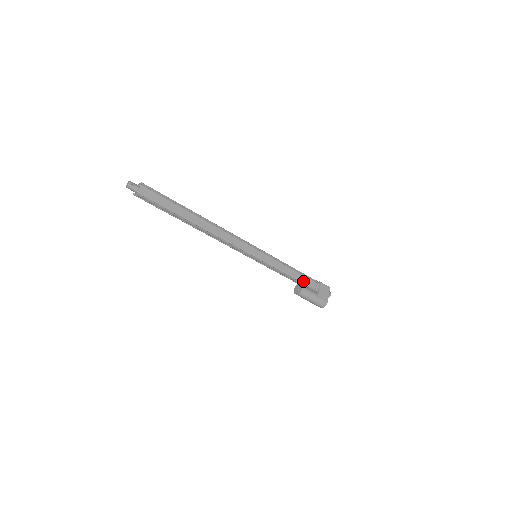
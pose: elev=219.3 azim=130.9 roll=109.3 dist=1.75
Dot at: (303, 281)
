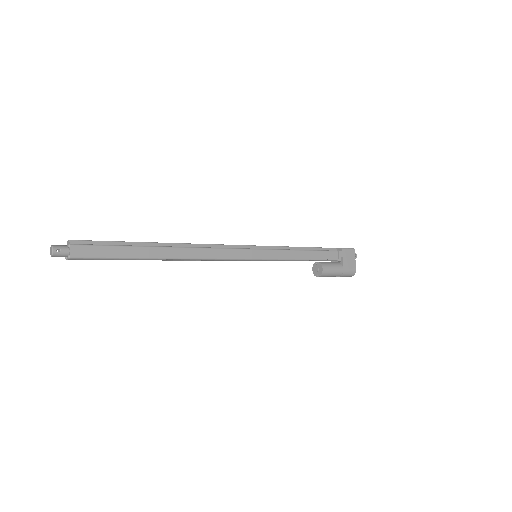
Dot at: (321, 258)
